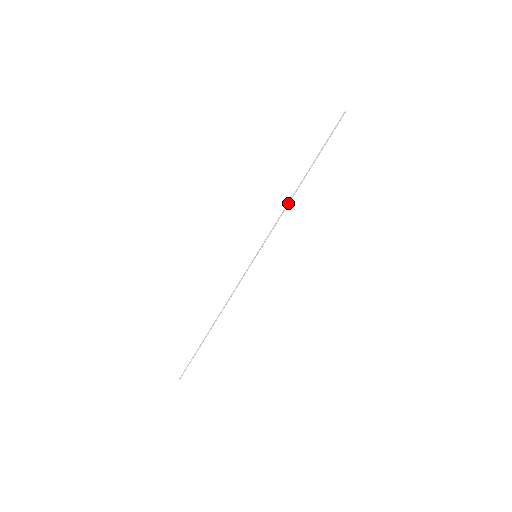
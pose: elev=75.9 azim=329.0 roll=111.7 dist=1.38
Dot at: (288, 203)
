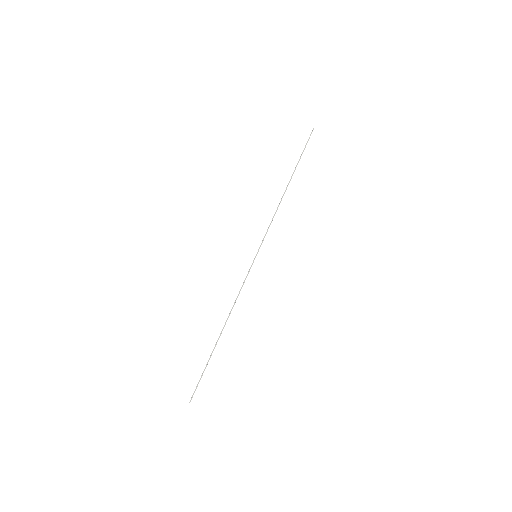
Dot at: (278, 205)
